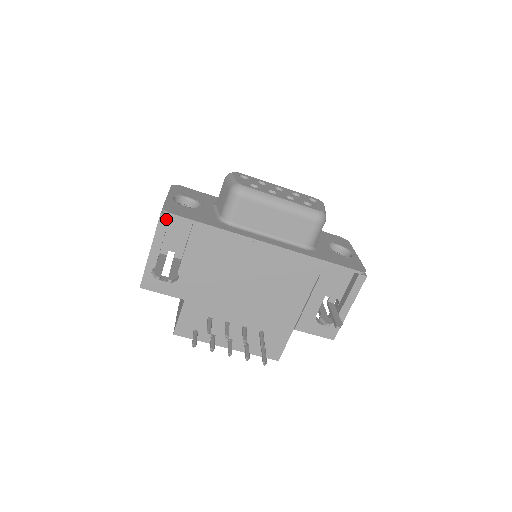
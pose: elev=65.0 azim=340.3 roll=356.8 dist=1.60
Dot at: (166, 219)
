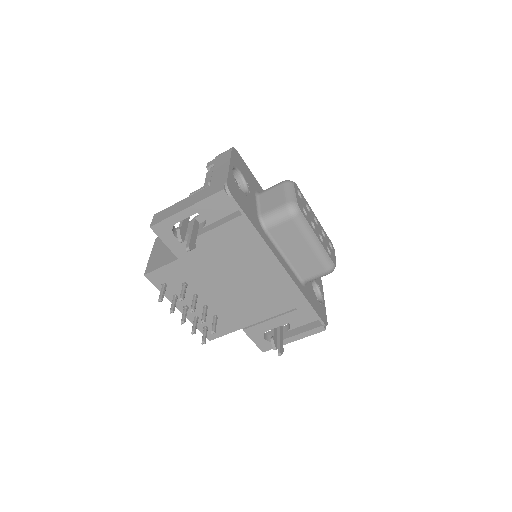
Dot at: (223, 196)
